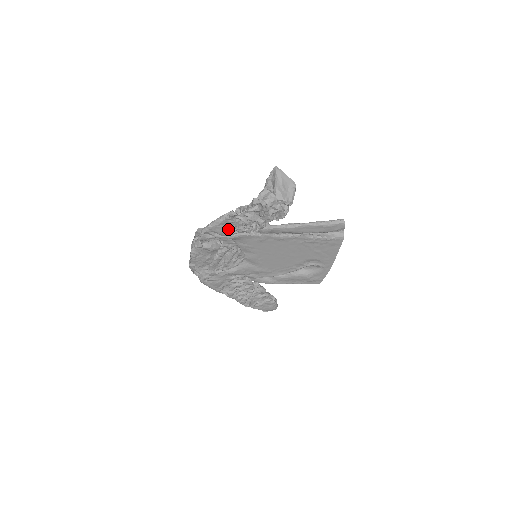
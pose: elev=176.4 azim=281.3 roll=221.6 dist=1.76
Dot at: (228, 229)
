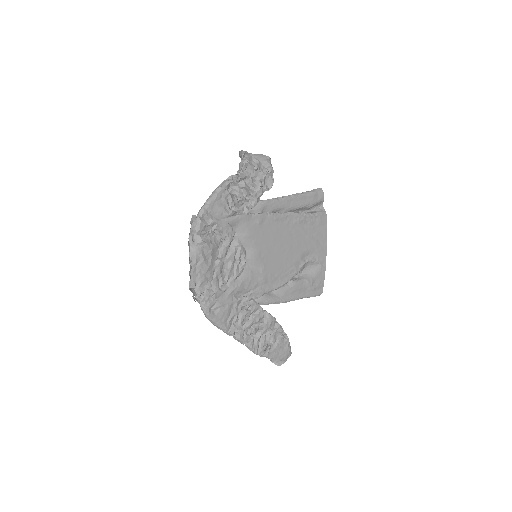
Dot at: (225, 207)
